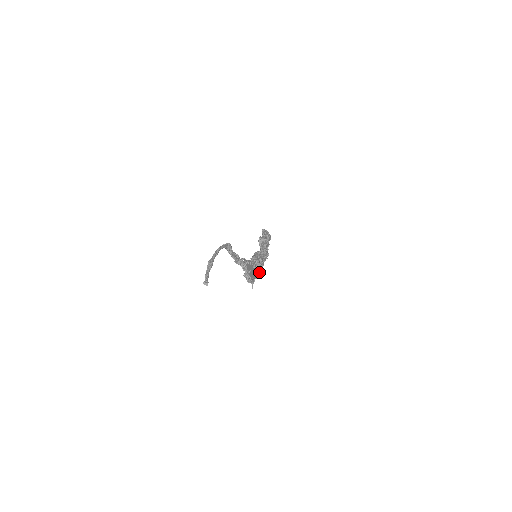
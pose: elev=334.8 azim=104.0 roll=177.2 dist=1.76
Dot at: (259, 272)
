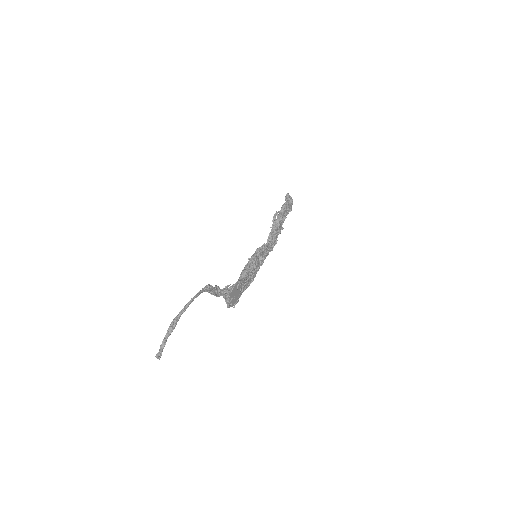
Dot at: (252, 278)
